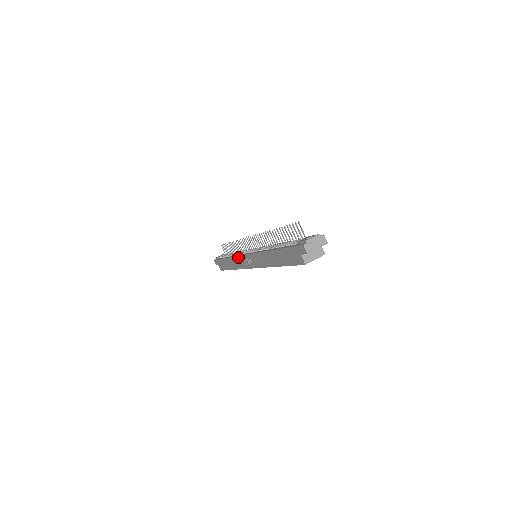
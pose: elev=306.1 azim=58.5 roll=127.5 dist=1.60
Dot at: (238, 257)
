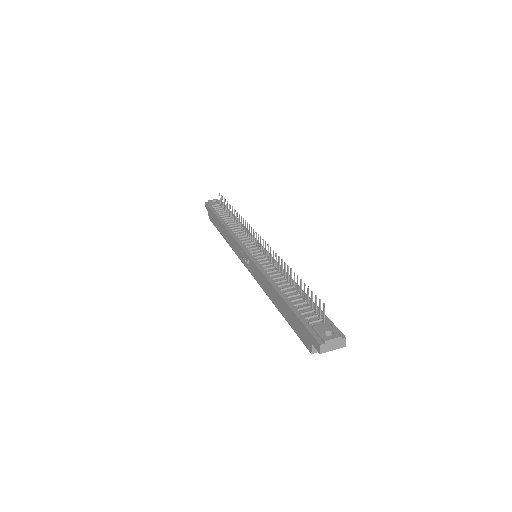
Dot at: (236, 241)
